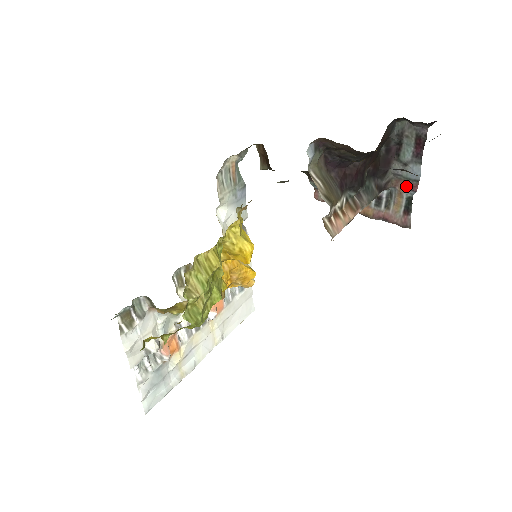
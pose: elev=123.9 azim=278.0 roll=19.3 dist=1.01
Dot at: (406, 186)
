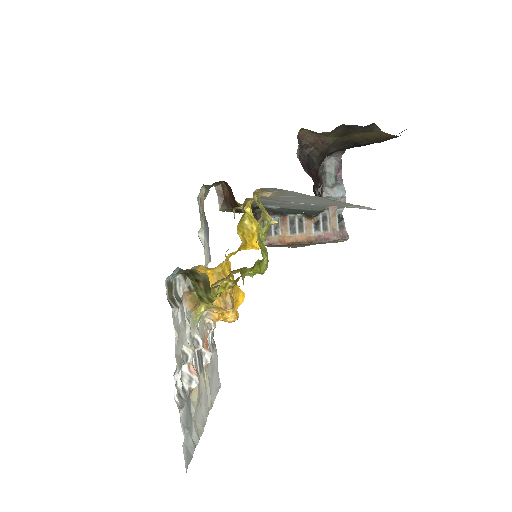
Dot at: occluded
